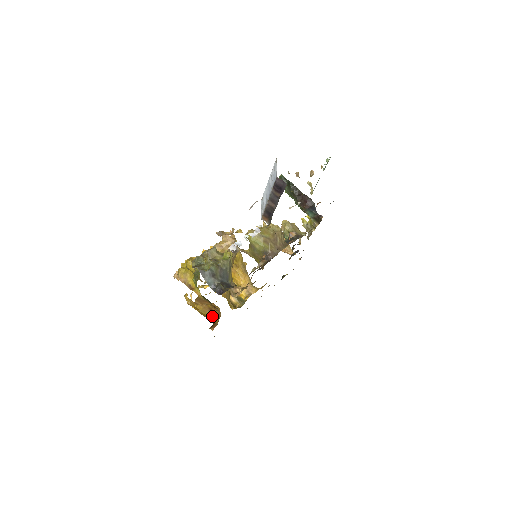
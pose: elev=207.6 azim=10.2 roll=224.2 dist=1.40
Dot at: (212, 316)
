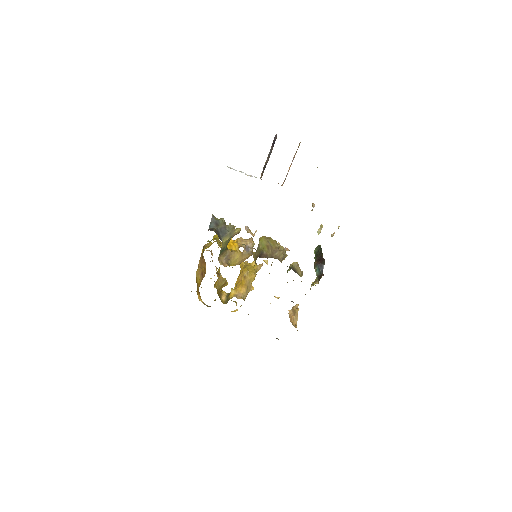
Dot at: (200, 282)
